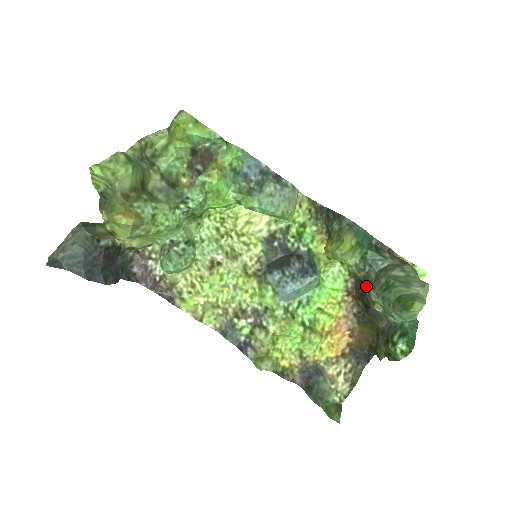
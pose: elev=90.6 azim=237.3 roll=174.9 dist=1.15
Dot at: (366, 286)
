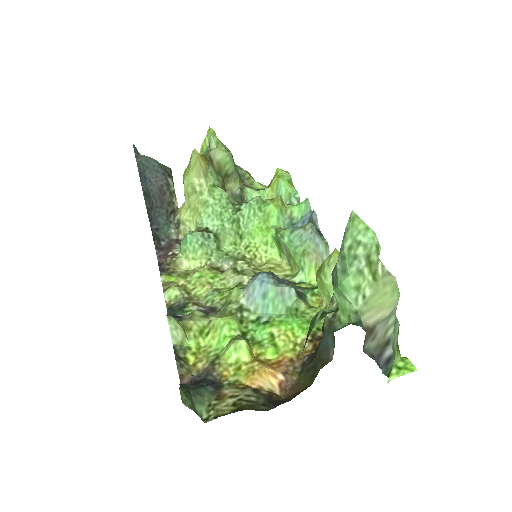
Dot at: occluded
